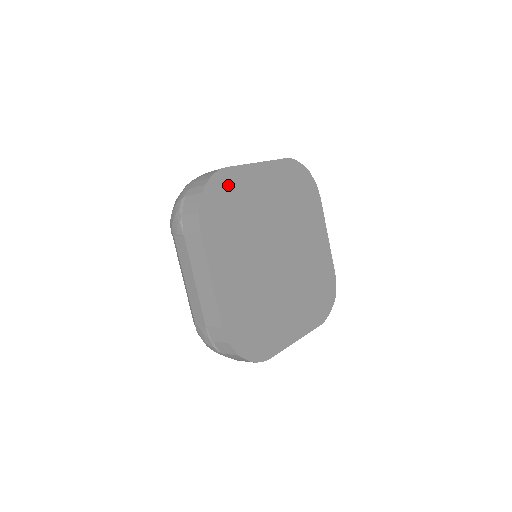
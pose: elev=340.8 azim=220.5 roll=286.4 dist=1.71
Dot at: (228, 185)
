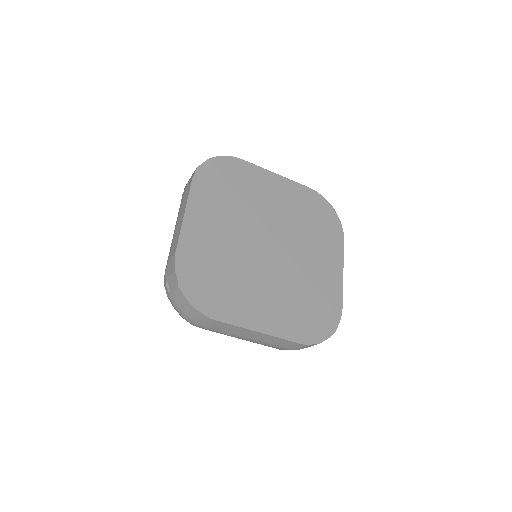
Dot at: (237, 168)
